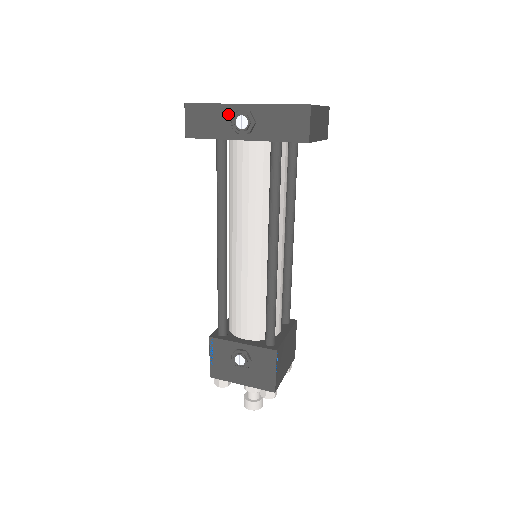
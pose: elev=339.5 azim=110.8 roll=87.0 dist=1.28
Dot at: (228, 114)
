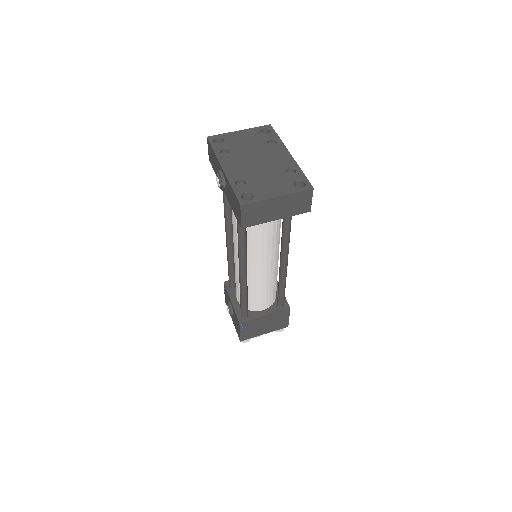
Dot at: (218, 166)
